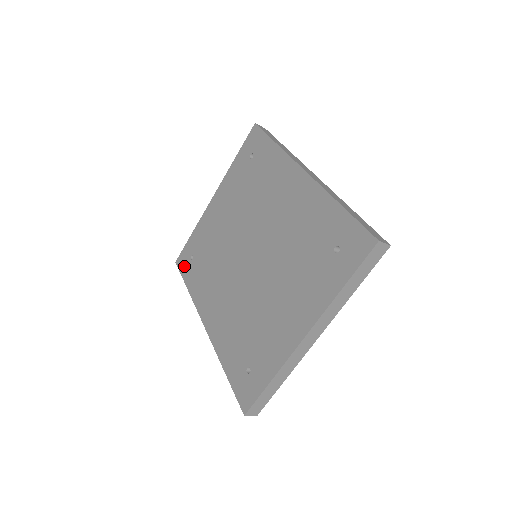
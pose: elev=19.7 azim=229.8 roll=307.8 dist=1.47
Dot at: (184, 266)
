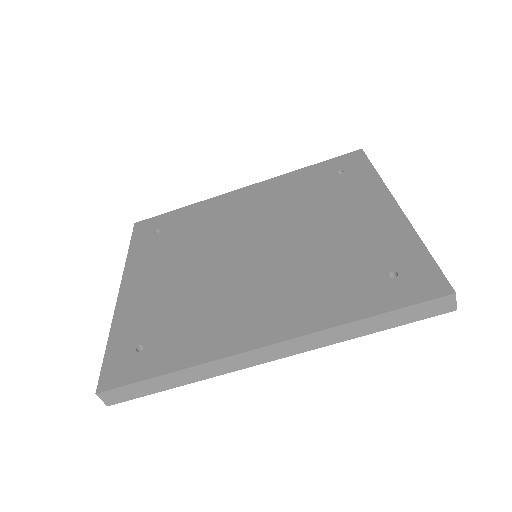
Dot at: (130, 370)
